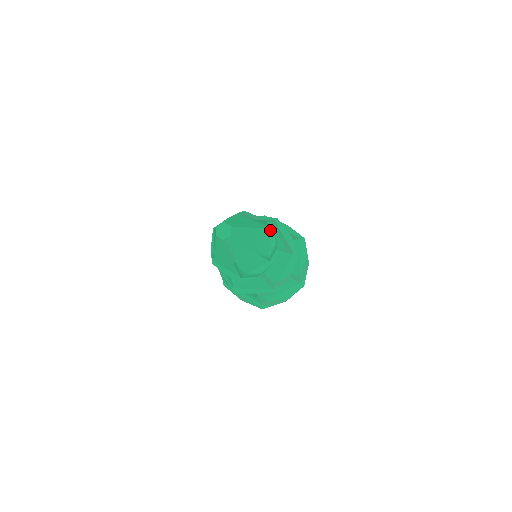
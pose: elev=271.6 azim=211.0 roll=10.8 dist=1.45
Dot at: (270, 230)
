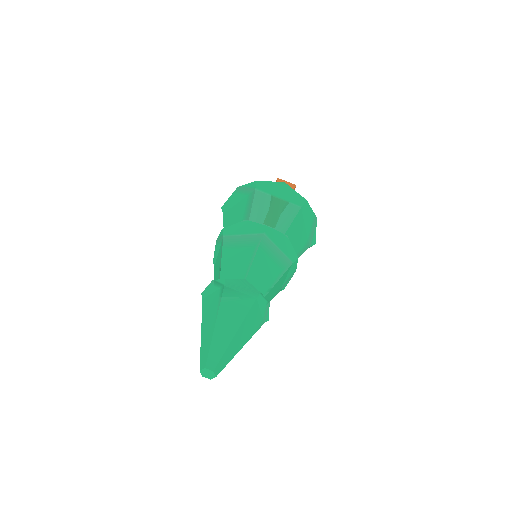
Dot at: (257, 299)
